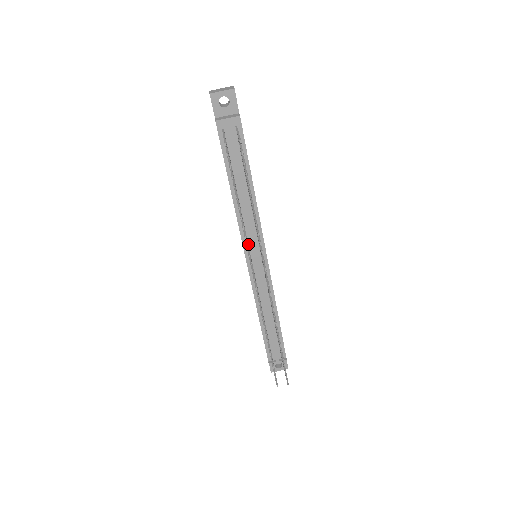
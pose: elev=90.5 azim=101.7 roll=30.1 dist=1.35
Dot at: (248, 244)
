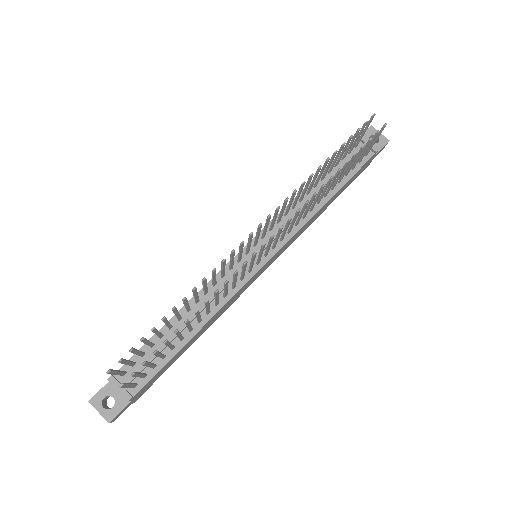
Dot at: (268, 233)
